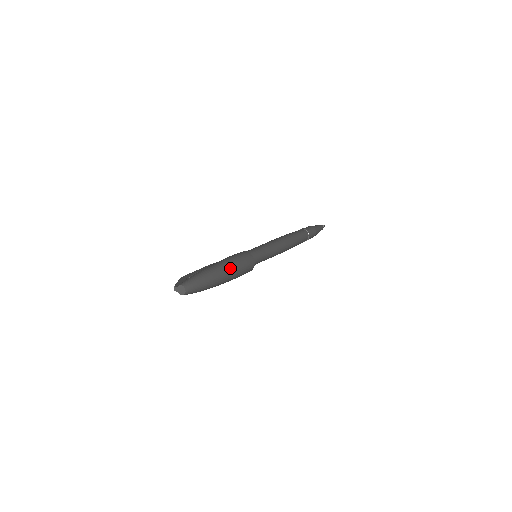
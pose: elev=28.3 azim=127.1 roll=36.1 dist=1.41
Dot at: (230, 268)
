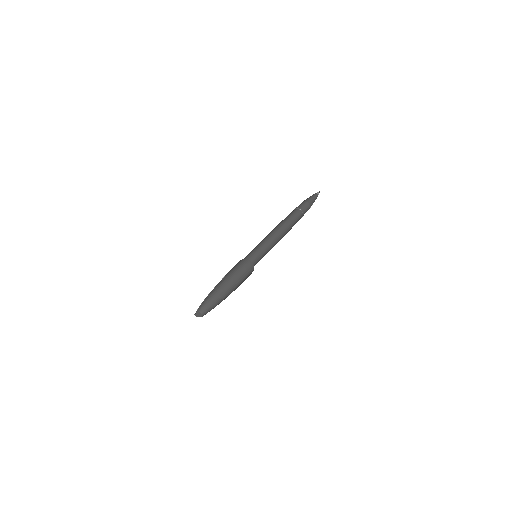
Dot at: (230, 279)
